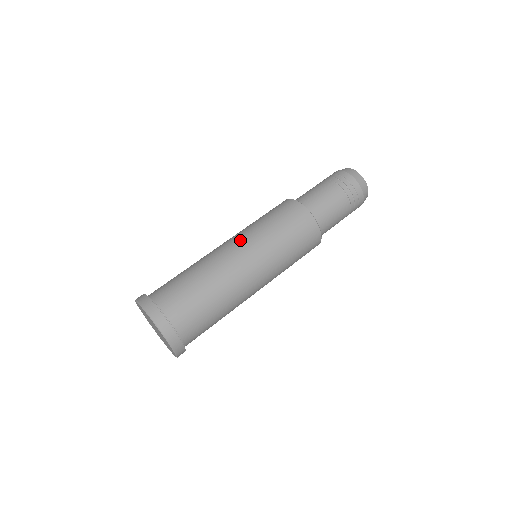
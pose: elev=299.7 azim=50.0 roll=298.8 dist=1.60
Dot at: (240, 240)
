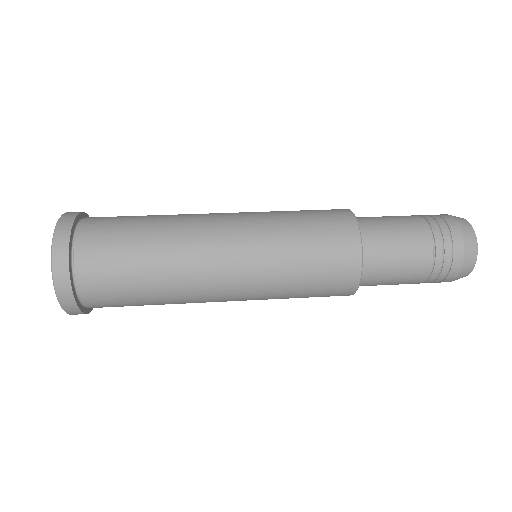
Dot at: occluded
